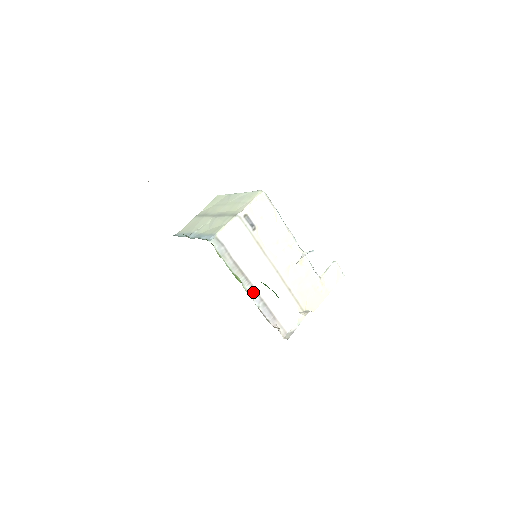
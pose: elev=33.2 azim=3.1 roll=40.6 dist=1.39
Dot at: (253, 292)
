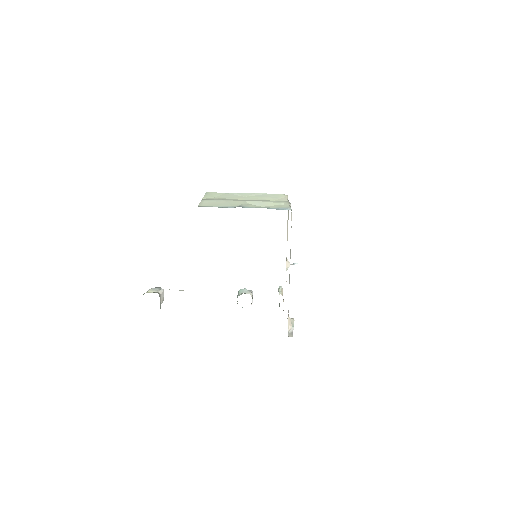
Dot at: (289, 278)
